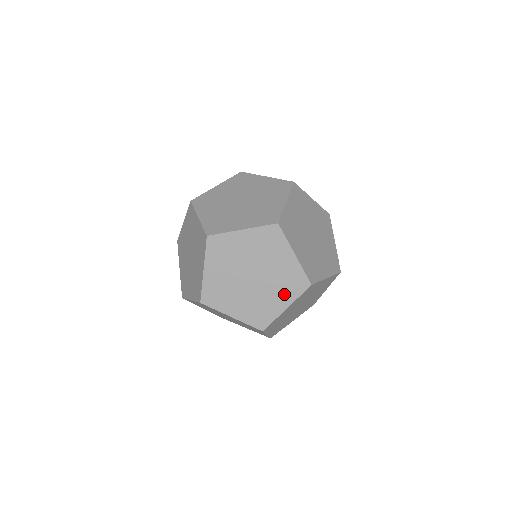
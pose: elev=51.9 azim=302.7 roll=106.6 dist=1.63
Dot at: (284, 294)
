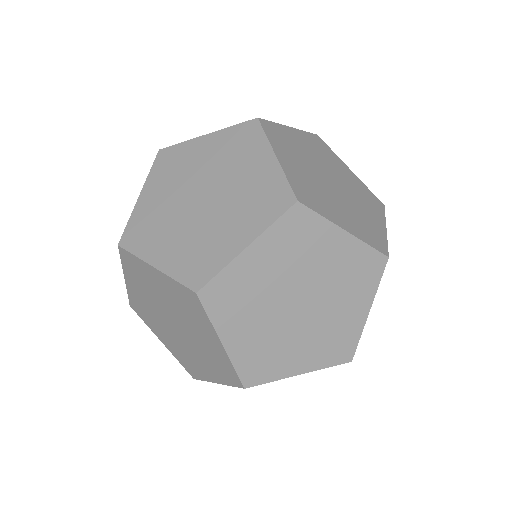
Dot at: occluded
